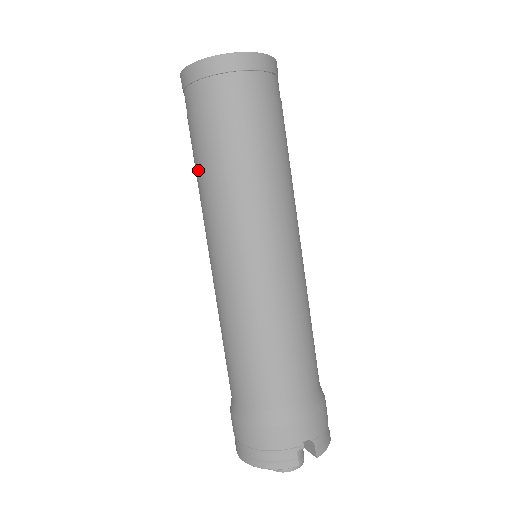
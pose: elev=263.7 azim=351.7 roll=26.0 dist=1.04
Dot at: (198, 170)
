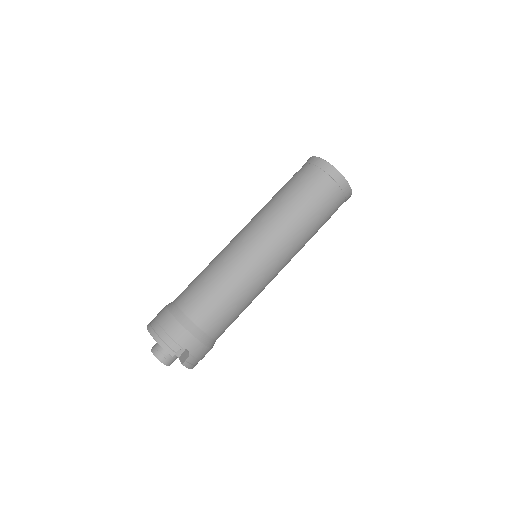
Dot at: (276, 196)
